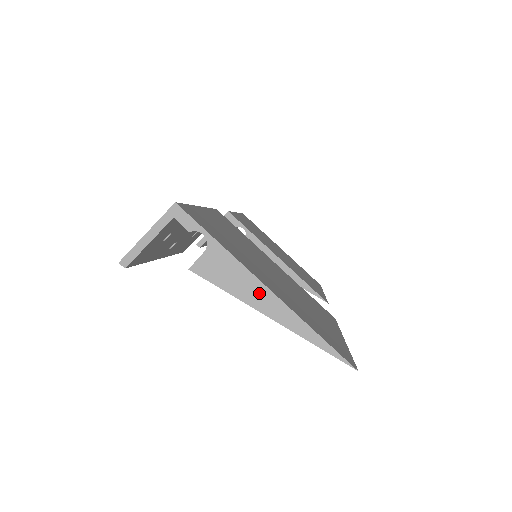
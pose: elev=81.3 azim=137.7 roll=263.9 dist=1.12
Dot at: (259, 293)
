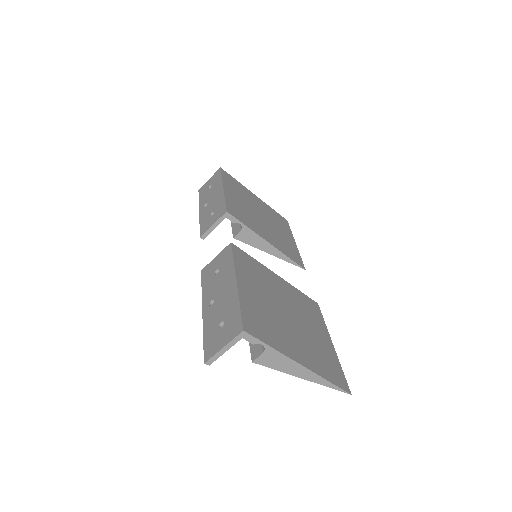
Dot at: (297, 369)
